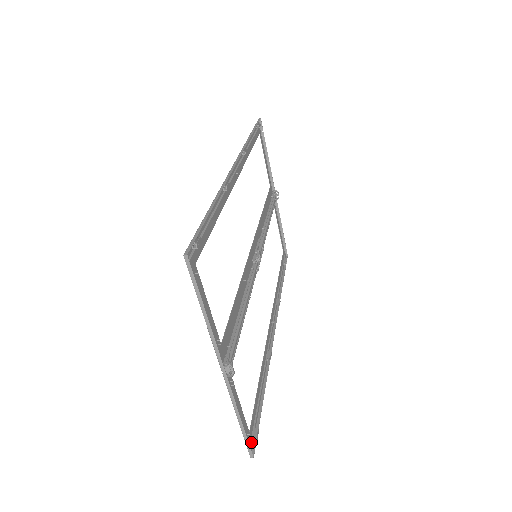
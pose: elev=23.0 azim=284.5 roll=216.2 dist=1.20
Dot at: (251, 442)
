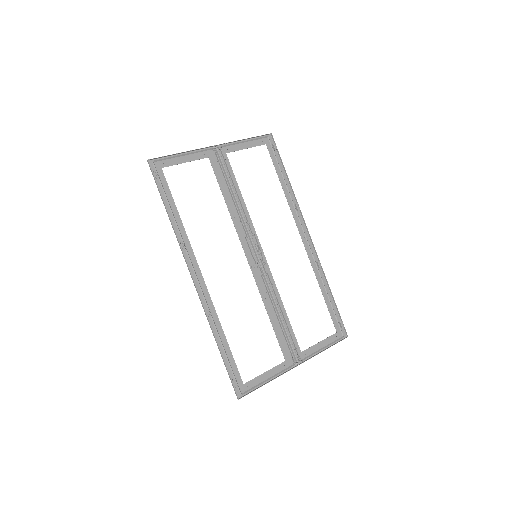
Dot at: (341, 333)
